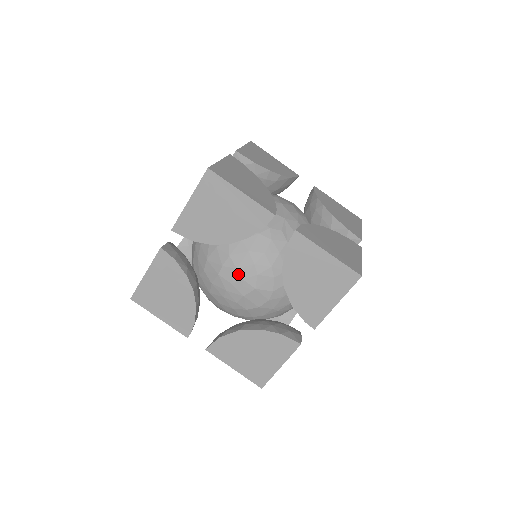
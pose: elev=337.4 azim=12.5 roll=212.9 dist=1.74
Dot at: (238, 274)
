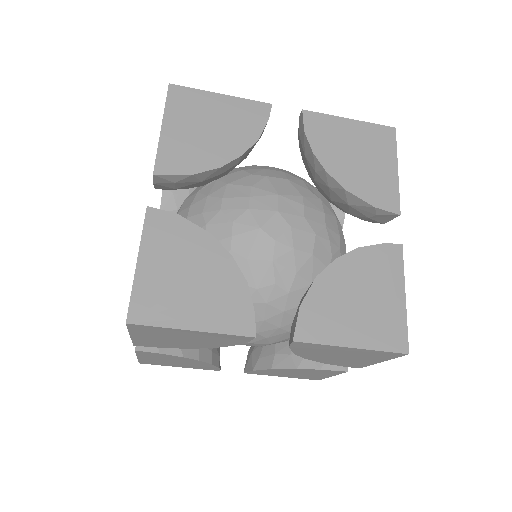
Dot at: occluded
